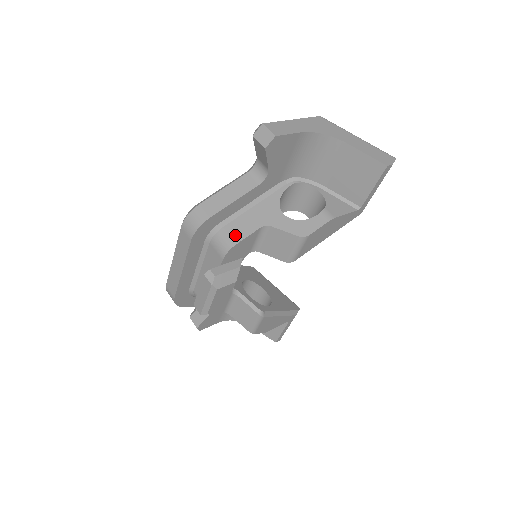
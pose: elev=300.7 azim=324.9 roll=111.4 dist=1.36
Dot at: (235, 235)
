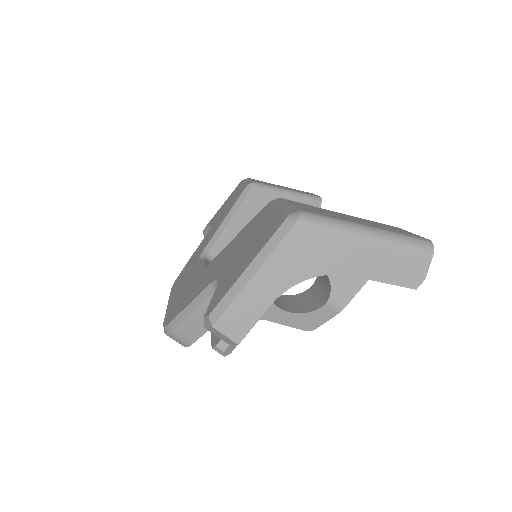
Dot at: occluded
